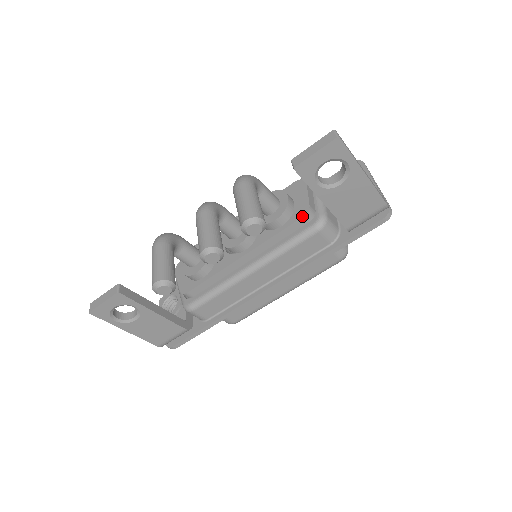
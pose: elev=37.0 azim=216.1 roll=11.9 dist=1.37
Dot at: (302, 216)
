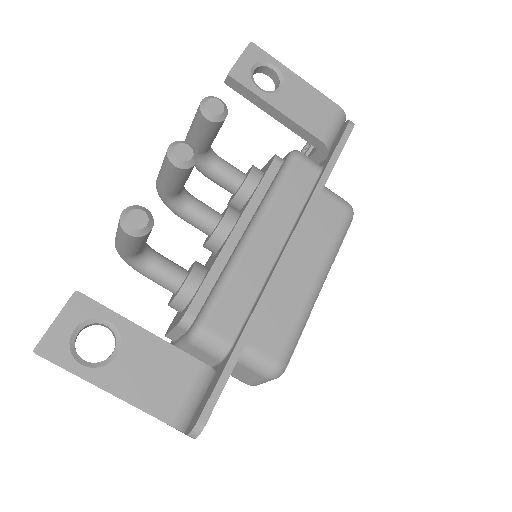
Dot at: (272, 160)
